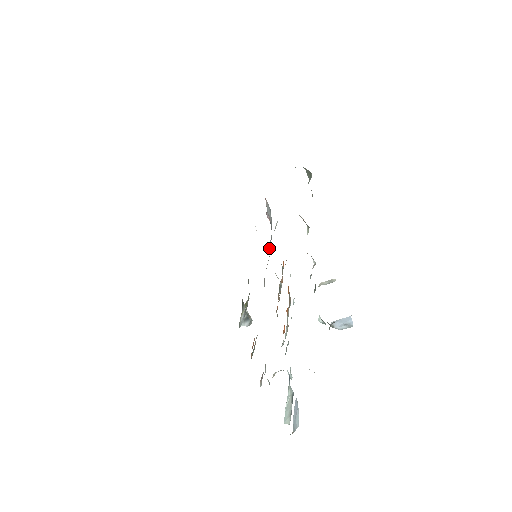
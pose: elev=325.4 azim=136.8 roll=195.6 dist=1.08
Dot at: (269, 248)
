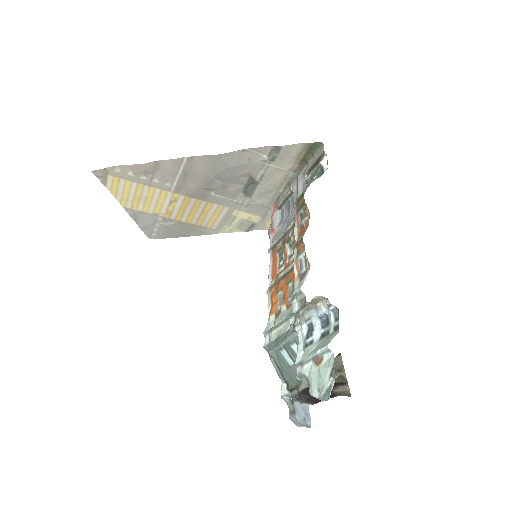
Dot at: (287, 221)
